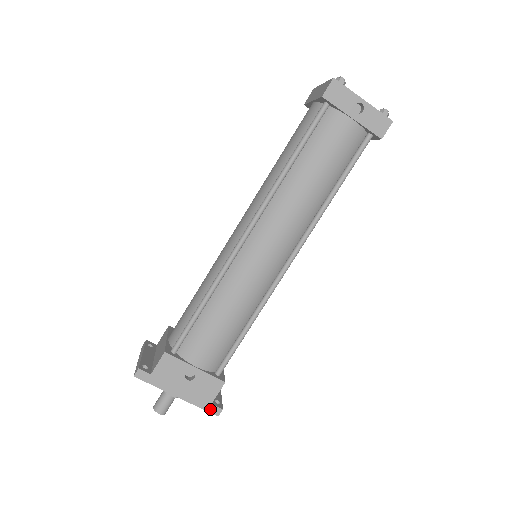
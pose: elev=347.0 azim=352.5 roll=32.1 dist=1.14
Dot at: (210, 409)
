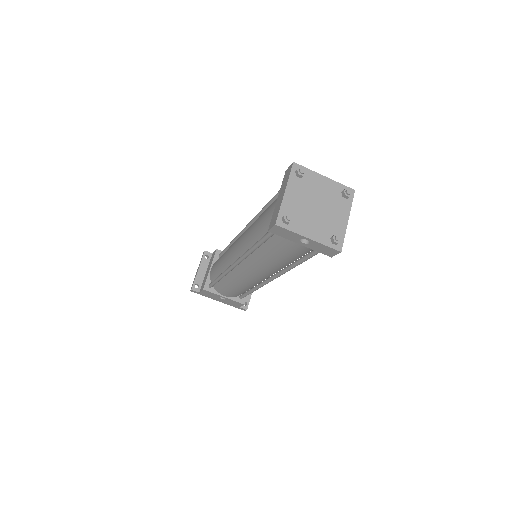
Dot at: (239, 308)
